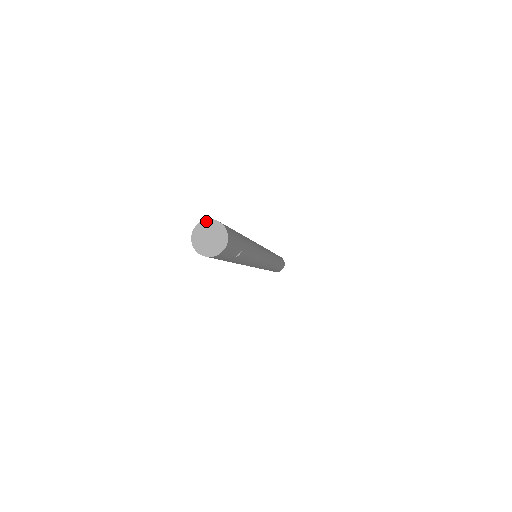
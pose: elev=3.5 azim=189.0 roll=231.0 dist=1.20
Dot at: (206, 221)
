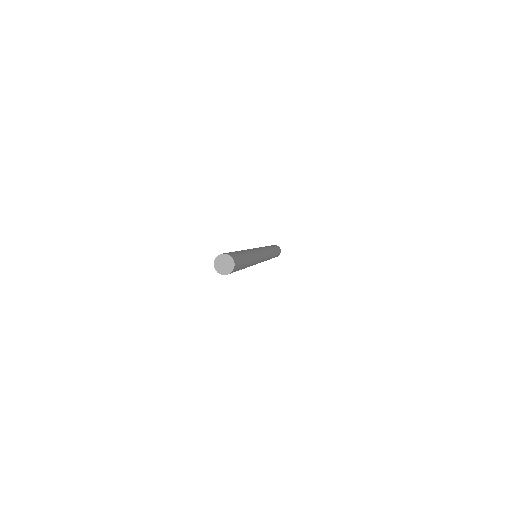
Dot at: (227, 255)
